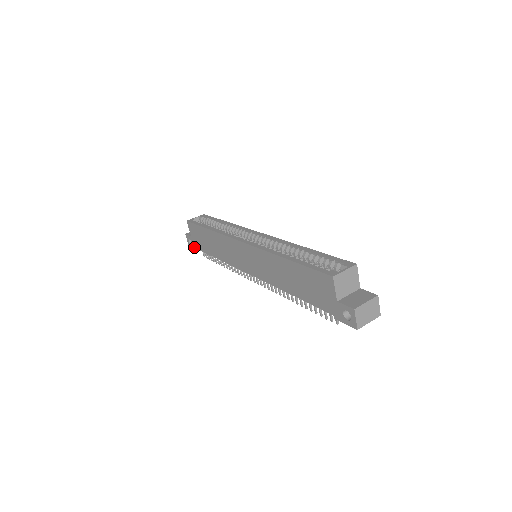
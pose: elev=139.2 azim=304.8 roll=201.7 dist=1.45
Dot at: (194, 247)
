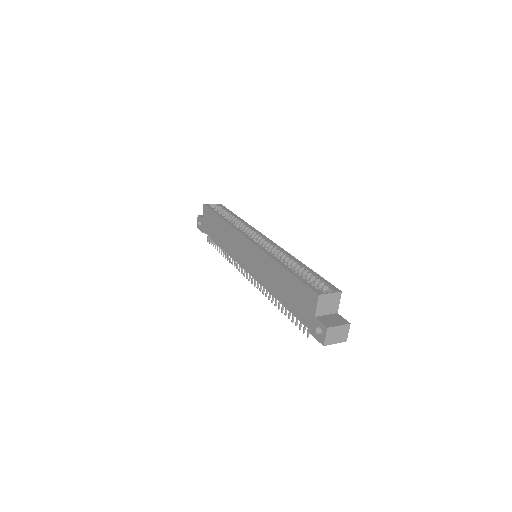
Dot at: (202, 229)
